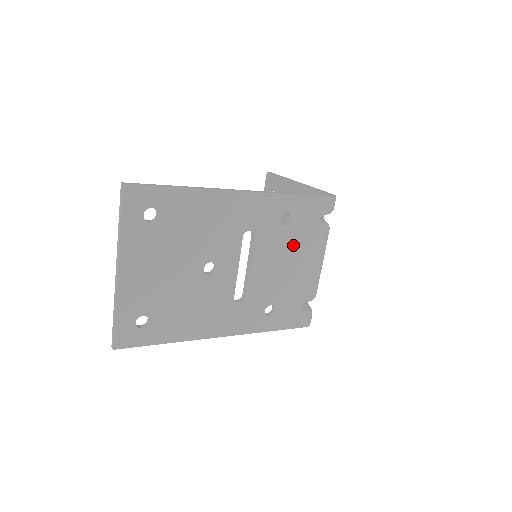
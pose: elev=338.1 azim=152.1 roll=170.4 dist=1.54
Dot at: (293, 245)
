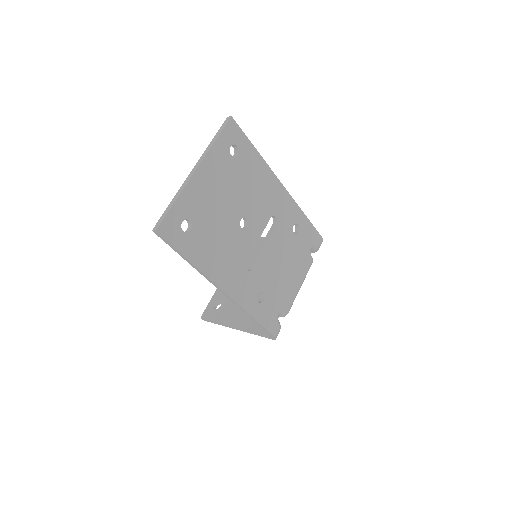
Dot at: (292, 253)
